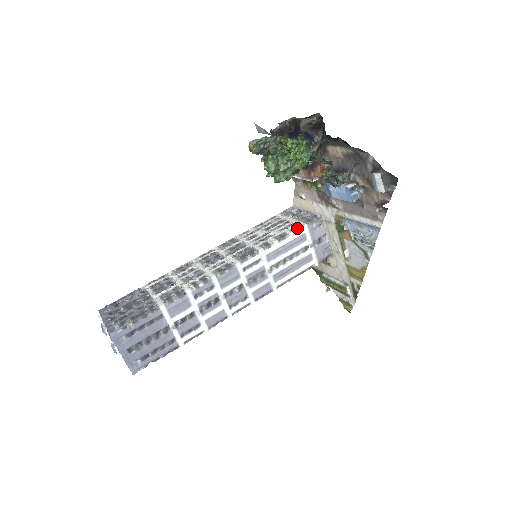
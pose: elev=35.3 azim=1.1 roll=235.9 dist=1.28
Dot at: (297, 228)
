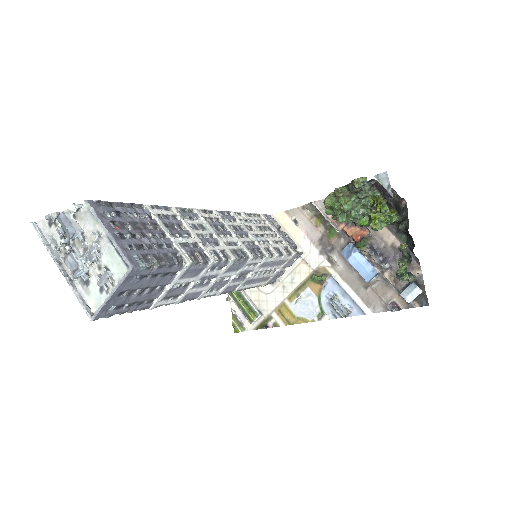
Dot at: (290, 252)
